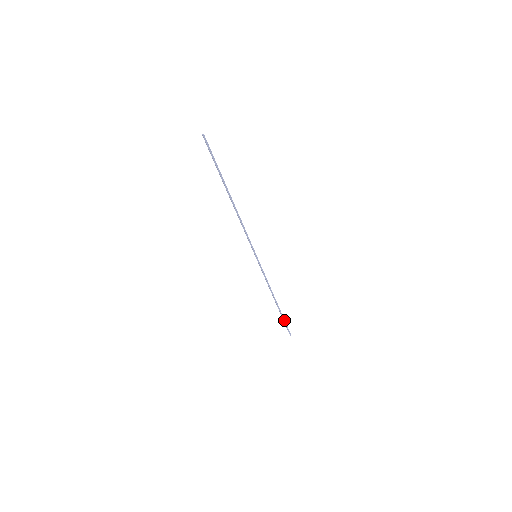
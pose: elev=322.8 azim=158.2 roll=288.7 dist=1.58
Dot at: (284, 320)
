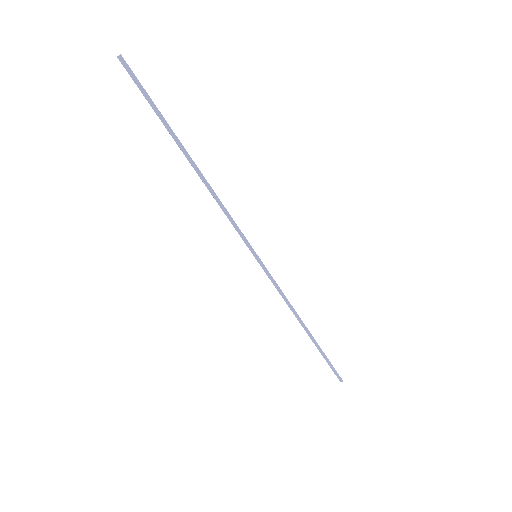
Dot at: (326, 357)
